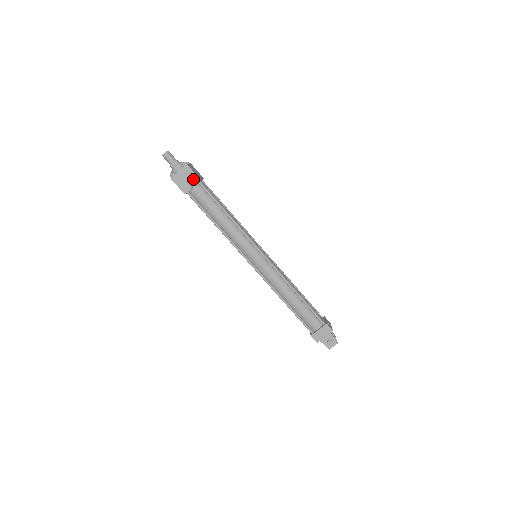
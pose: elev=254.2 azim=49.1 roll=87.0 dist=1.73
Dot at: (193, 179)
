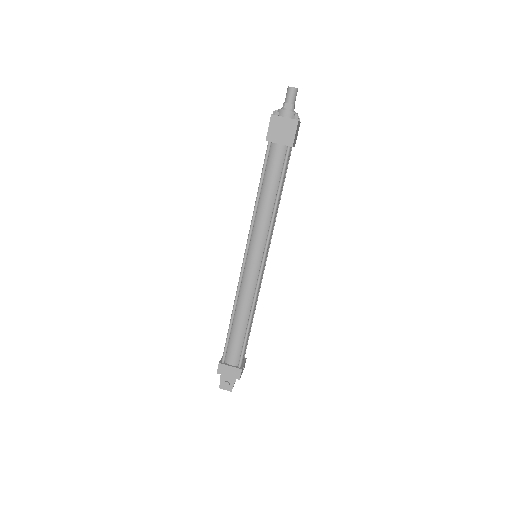
Dot at: (288, 138)
